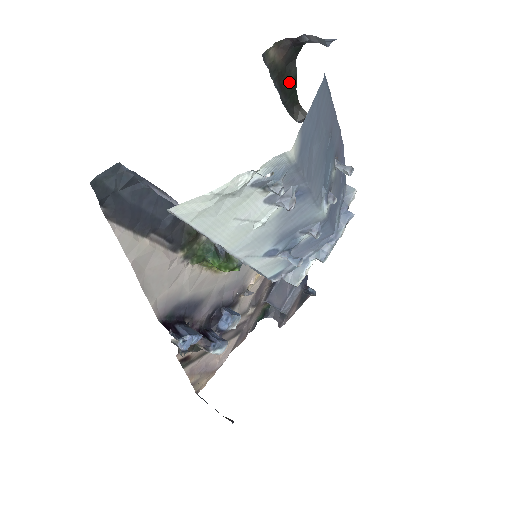
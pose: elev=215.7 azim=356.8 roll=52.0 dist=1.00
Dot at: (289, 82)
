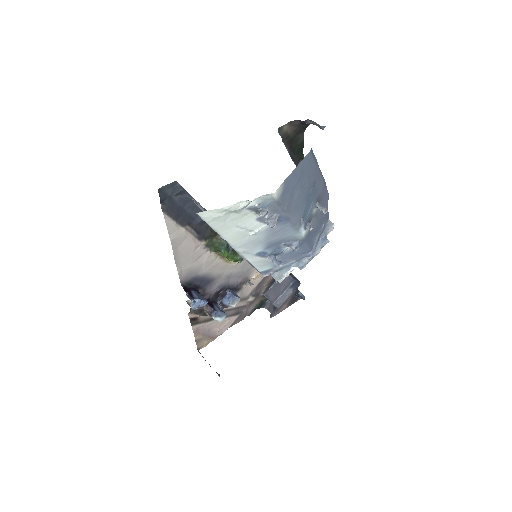
Dot at: (298, 145)
